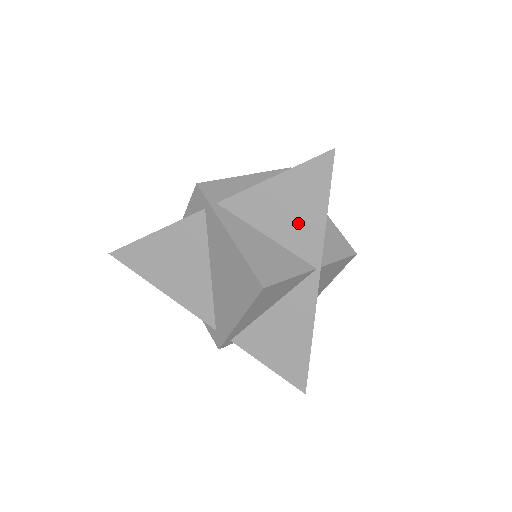
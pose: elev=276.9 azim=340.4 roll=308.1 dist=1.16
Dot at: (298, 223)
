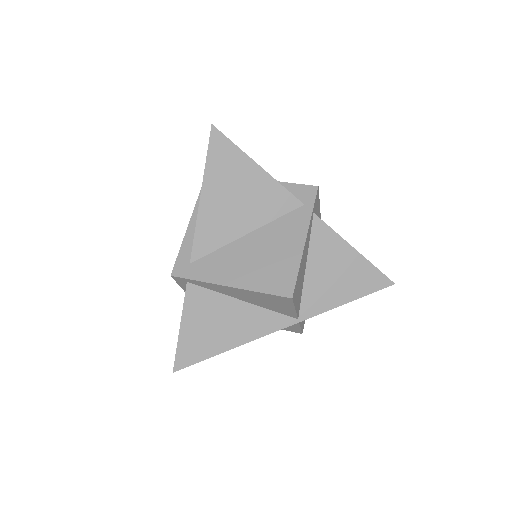
Dot at: (328, 286)
